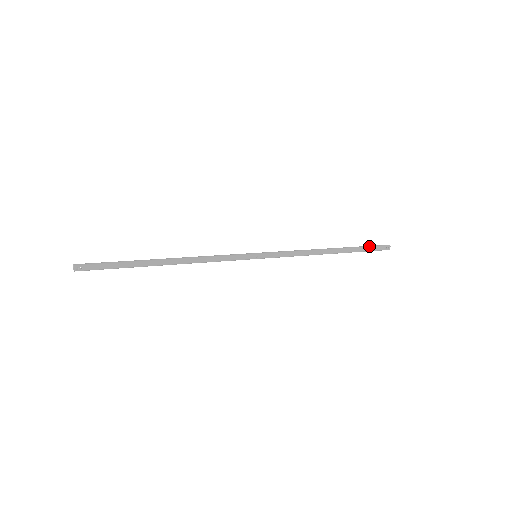
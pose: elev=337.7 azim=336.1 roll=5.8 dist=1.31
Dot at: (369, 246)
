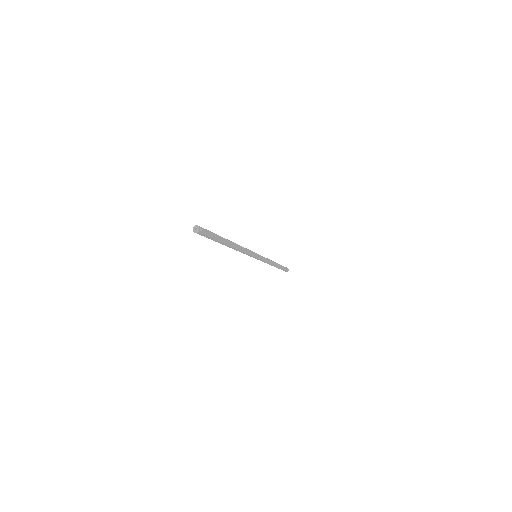
Dot at: (283, 266)
